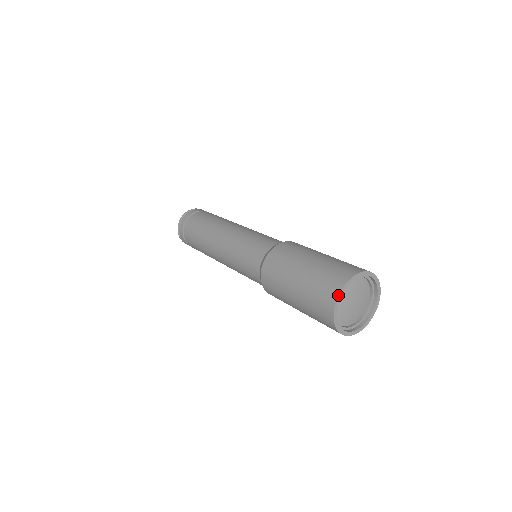
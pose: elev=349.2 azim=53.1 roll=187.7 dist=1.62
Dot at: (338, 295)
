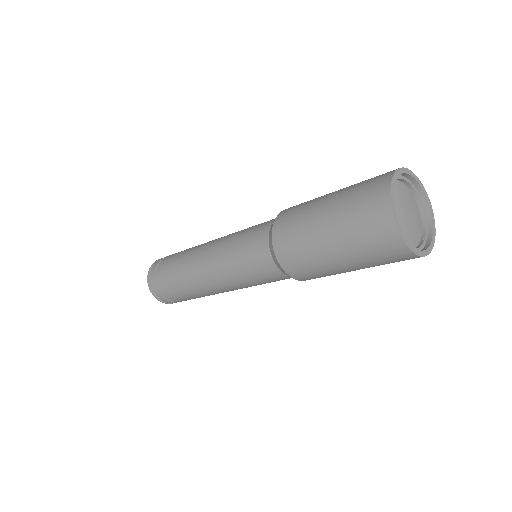
Dot at: (395, 224)
